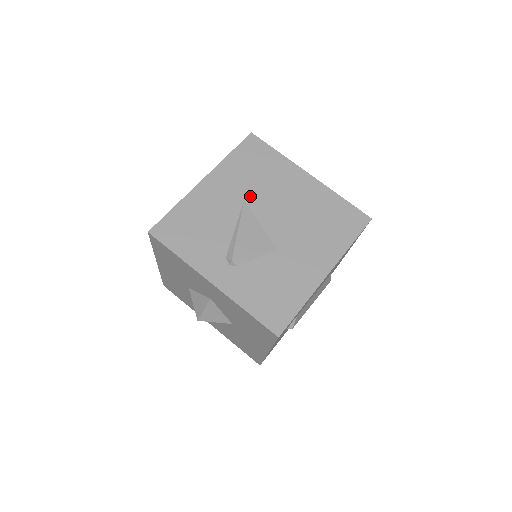
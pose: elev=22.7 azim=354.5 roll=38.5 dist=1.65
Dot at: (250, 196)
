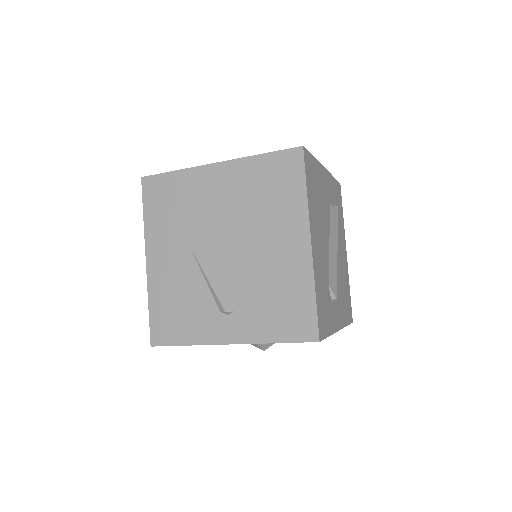
Dot at: (190, 237)
